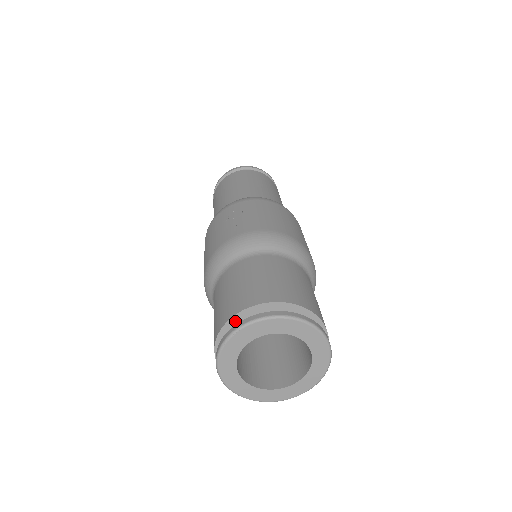
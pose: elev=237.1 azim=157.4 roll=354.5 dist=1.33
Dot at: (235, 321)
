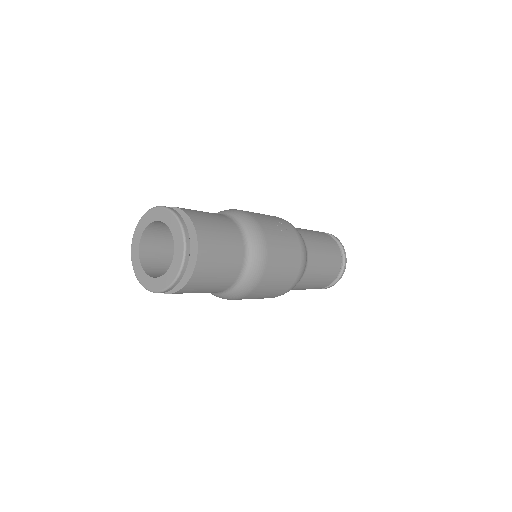
Dot at: (181, 214)
